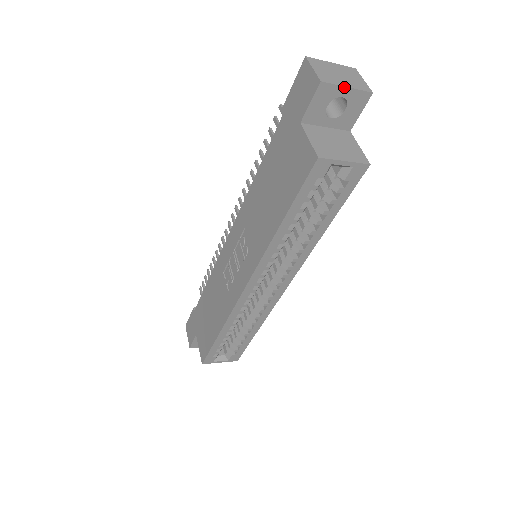
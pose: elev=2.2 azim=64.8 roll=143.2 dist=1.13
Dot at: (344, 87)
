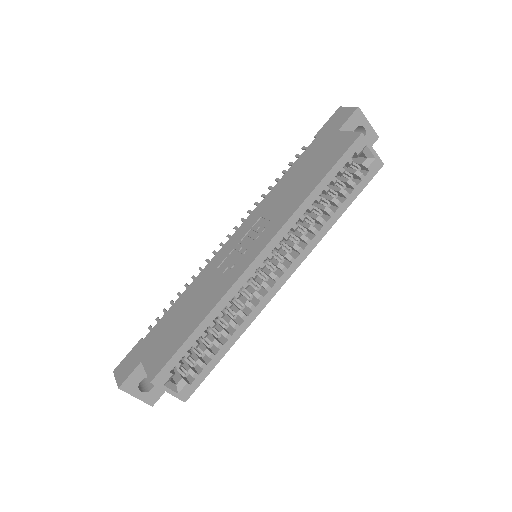
Dot at: (367, 121)
